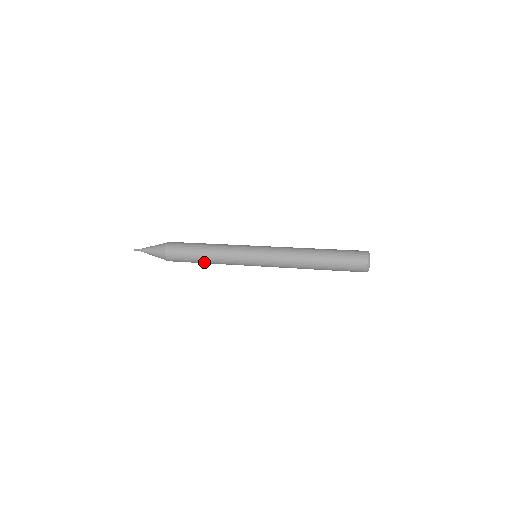
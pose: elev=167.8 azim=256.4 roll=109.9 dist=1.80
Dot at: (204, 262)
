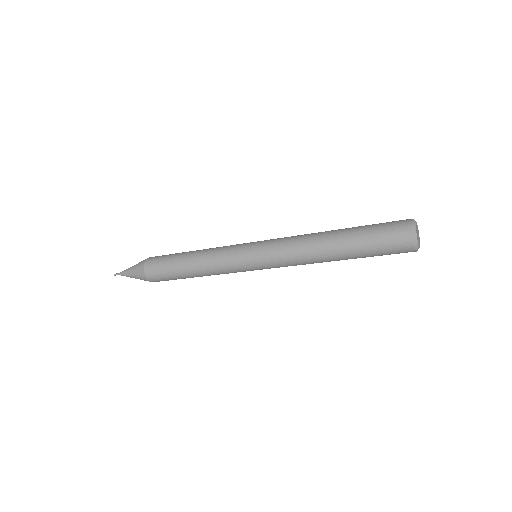
Dot at: (187, 260)
